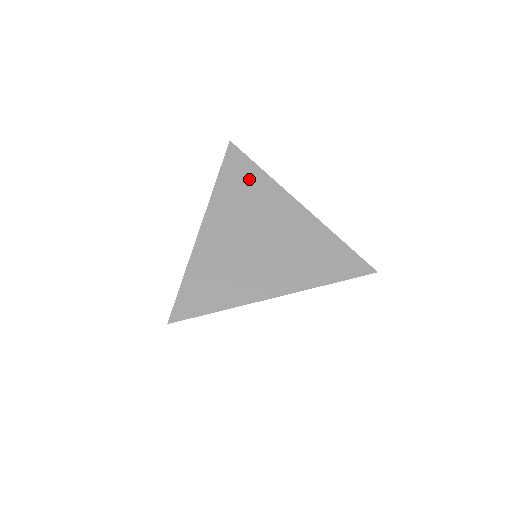
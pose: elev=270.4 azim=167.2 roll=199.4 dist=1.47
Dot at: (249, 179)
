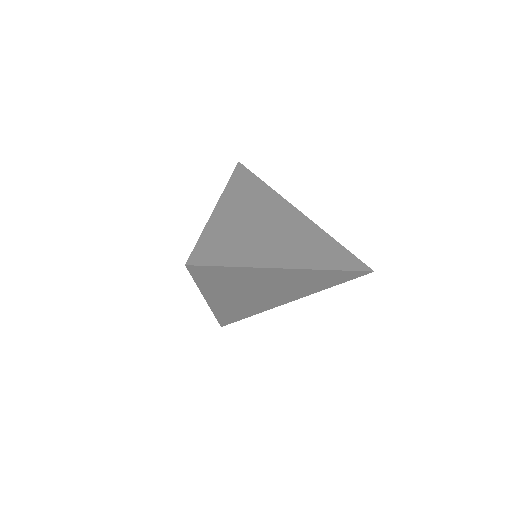
Dot at: (257, 187)
